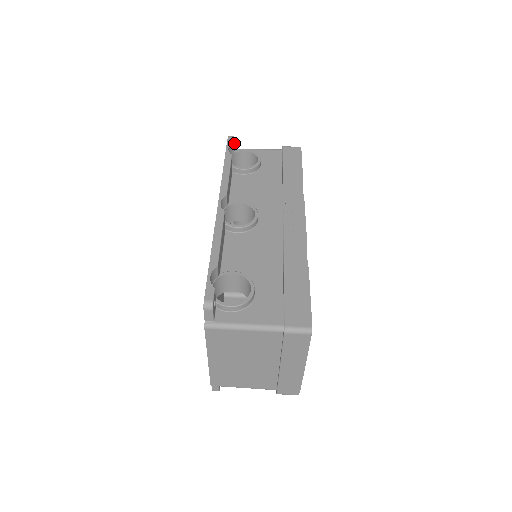
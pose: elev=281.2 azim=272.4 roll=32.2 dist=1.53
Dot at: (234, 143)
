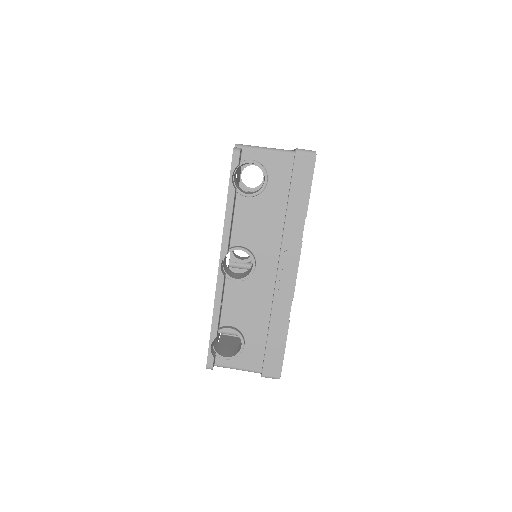
Dot at: (240, 153)
